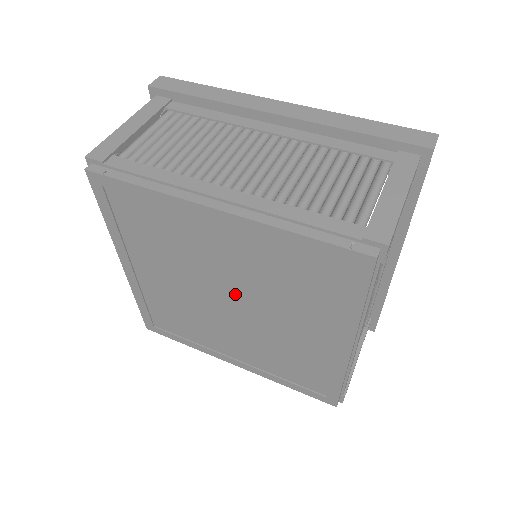
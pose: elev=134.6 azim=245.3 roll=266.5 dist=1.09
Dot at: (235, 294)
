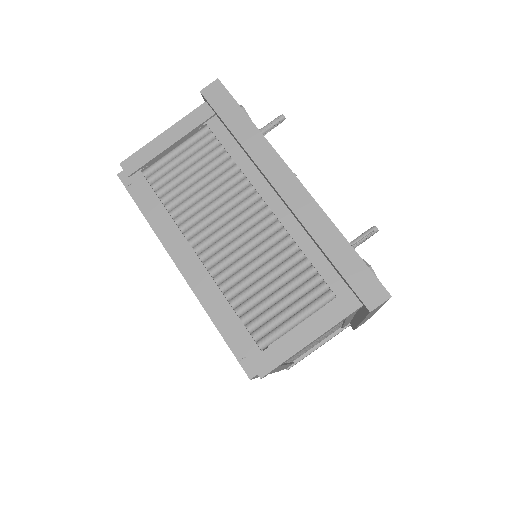
Dot at: occluded
